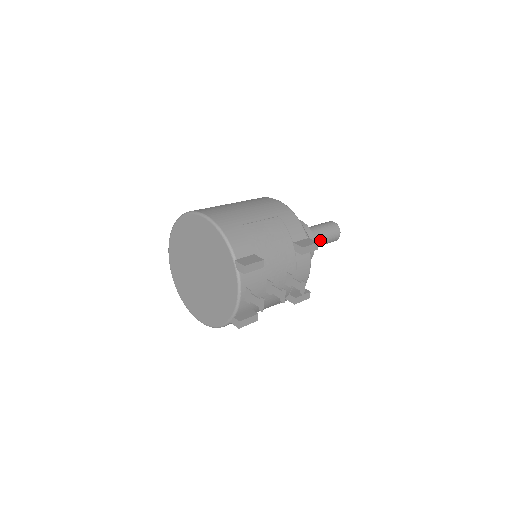
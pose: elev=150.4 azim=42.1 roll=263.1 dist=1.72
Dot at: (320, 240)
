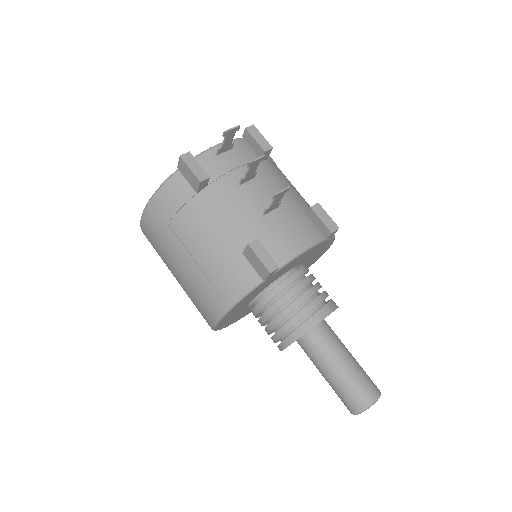
Dot at: (341, 353)
